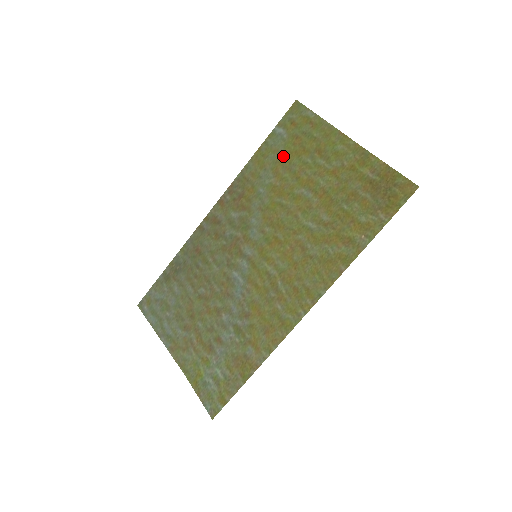
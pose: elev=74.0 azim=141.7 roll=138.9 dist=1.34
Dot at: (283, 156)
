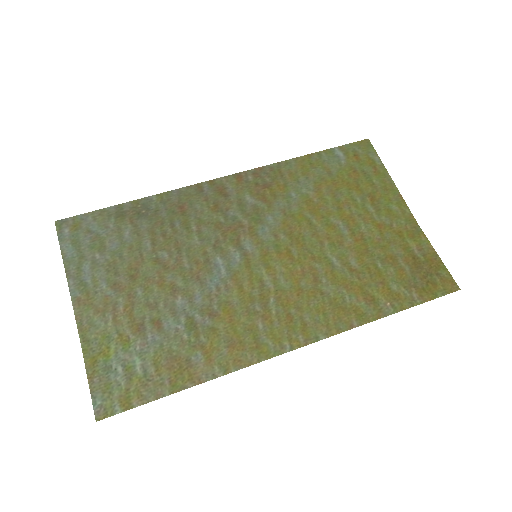
Dot at: (333, 178)
